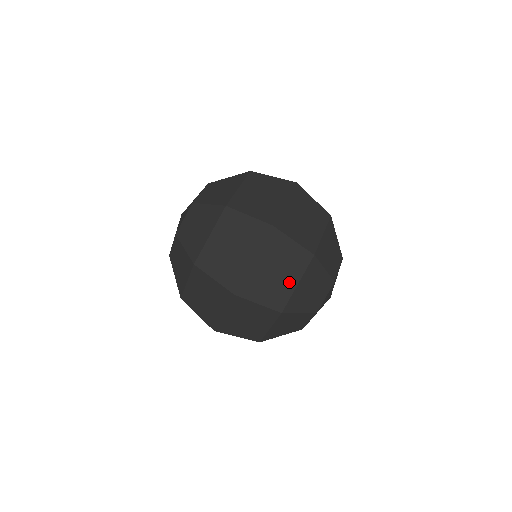
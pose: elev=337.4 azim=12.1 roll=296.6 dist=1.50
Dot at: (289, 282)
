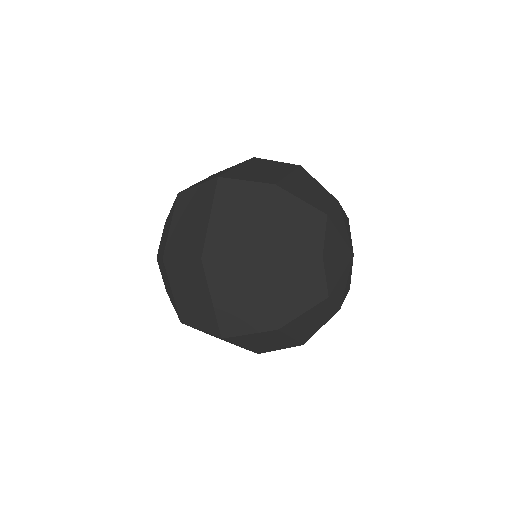
Dot at: (258, 222)
